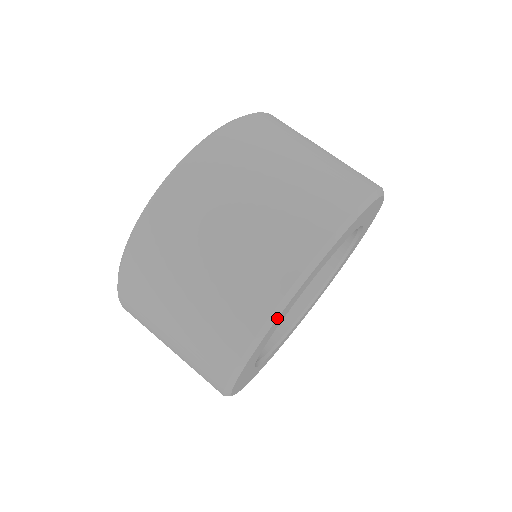
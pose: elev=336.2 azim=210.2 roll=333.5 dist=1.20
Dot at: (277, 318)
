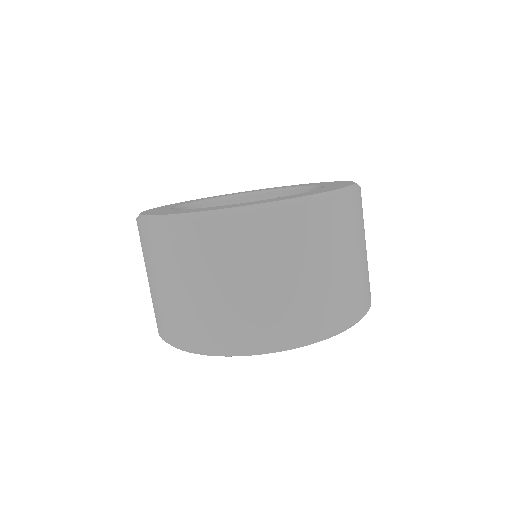
Dot at: occluded
